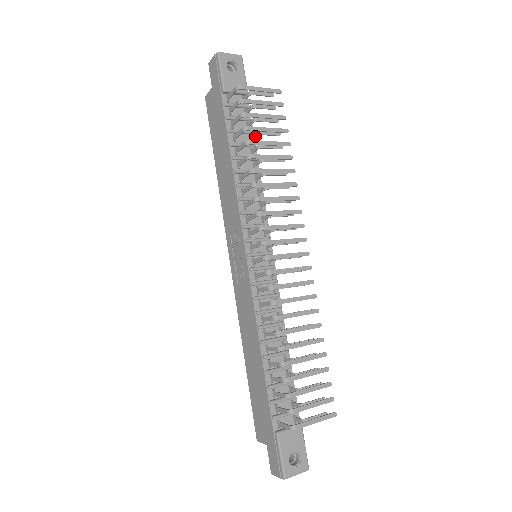
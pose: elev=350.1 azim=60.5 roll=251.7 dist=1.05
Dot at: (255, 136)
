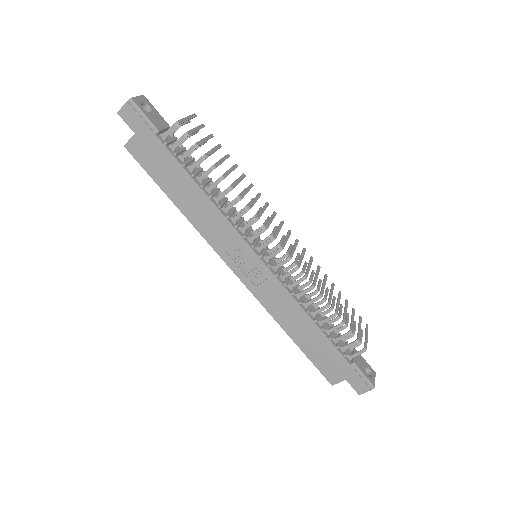
Dot at: occluded
